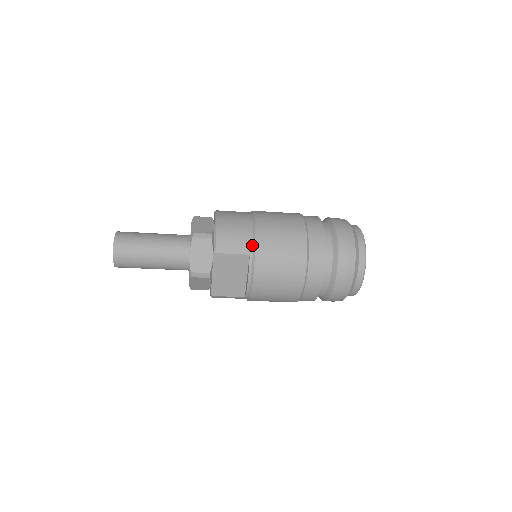
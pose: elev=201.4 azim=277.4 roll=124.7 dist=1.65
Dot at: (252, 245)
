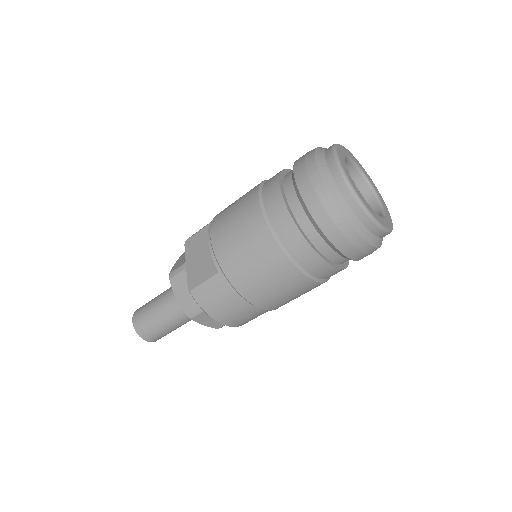
Dot at: occluded
